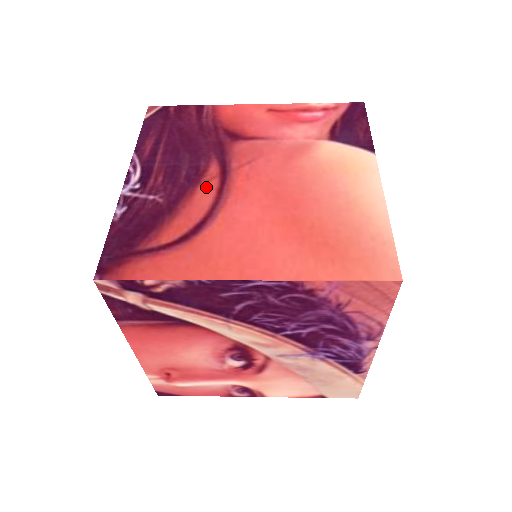
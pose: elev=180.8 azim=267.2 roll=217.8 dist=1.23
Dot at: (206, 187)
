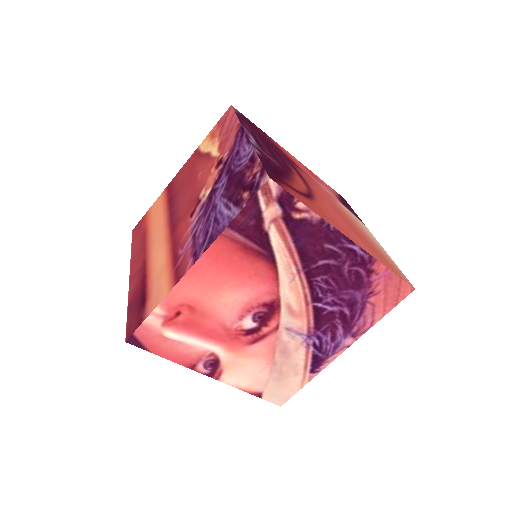
Dot at: (298, 178)
